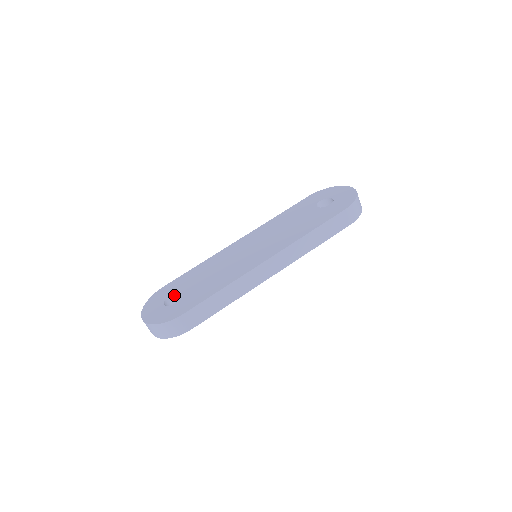
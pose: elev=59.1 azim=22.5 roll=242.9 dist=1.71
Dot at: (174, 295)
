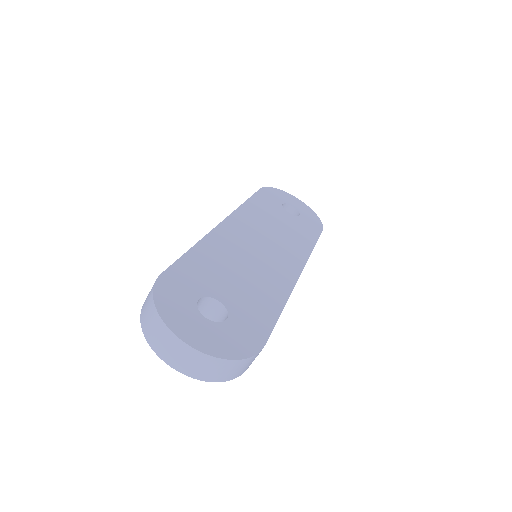
Dot at: (201, 299)
